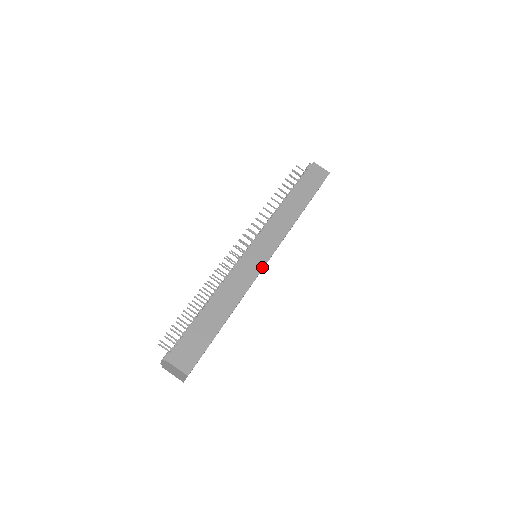
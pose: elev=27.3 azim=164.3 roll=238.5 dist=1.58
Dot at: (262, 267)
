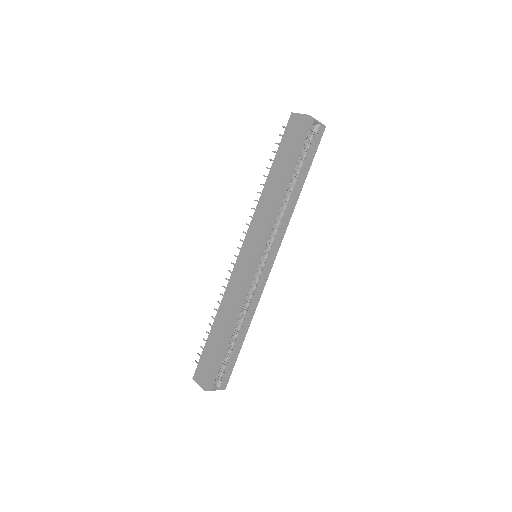
Dot at: (249, 272)
